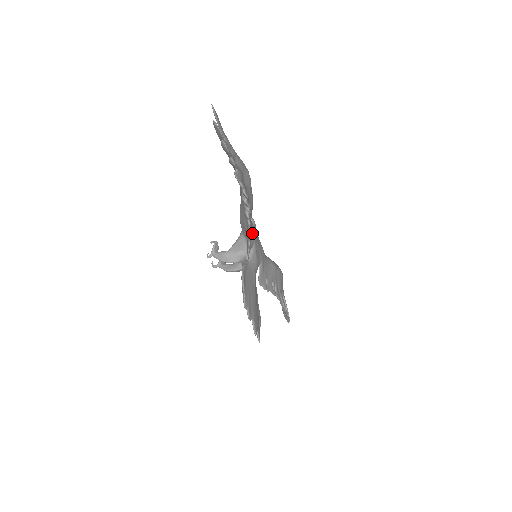
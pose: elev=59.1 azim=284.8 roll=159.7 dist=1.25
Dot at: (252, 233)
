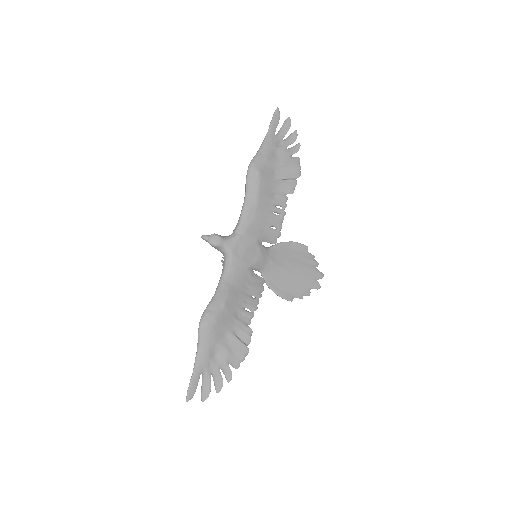
Dot at: (242, 275)
